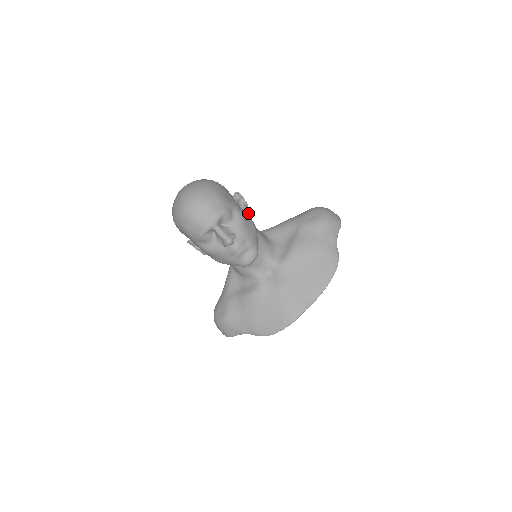
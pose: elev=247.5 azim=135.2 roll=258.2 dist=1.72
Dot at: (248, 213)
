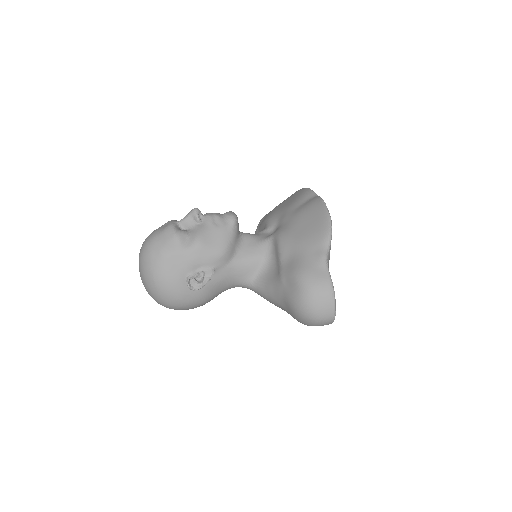
Dot at: occluded
